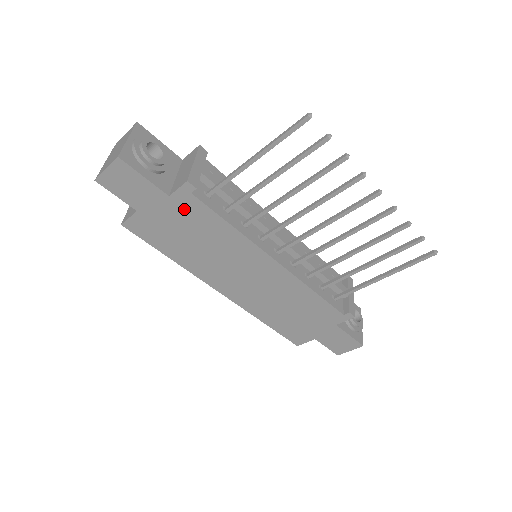
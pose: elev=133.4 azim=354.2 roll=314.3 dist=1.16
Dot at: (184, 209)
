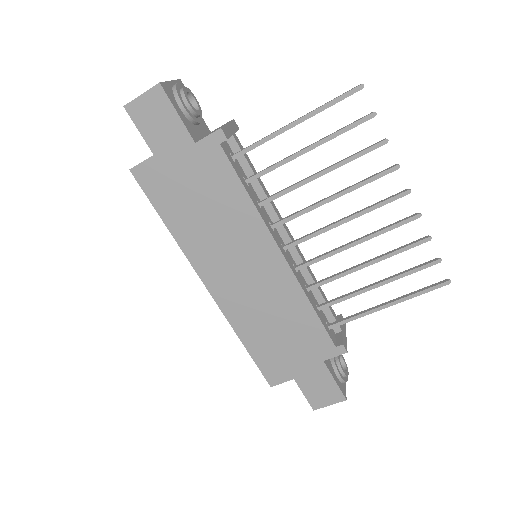
Dot at: (205, 163)
